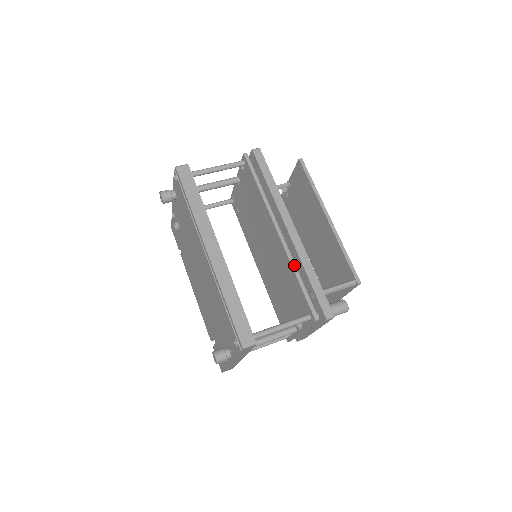
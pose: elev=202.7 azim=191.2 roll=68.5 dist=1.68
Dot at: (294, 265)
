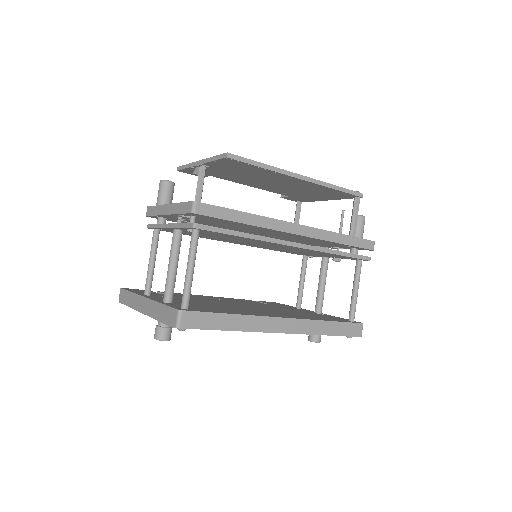
Dot at: (328, 250)
